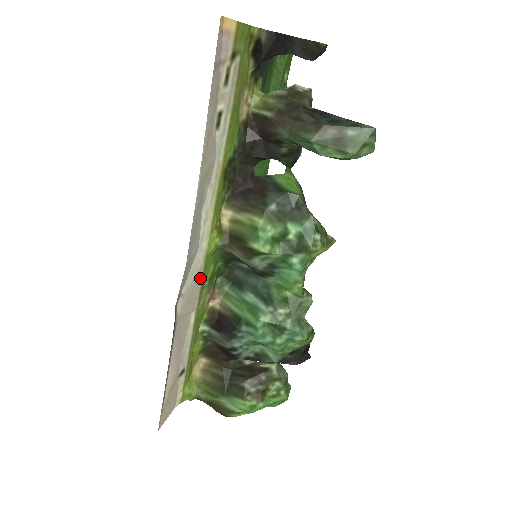
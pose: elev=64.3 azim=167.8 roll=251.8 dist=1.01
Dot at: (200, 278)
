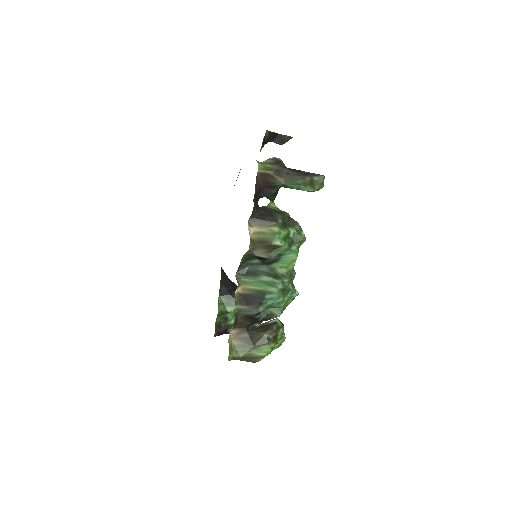
Dot at: occluded
